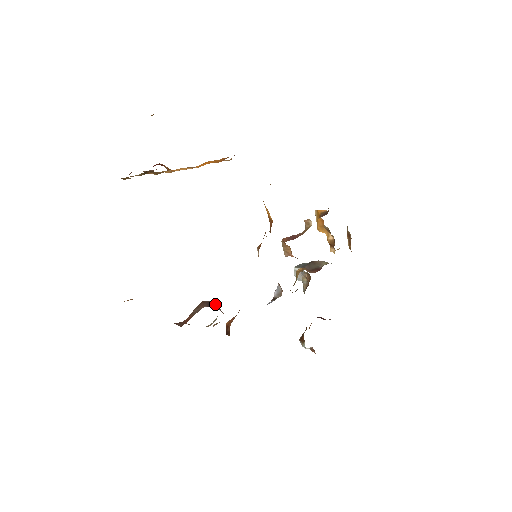
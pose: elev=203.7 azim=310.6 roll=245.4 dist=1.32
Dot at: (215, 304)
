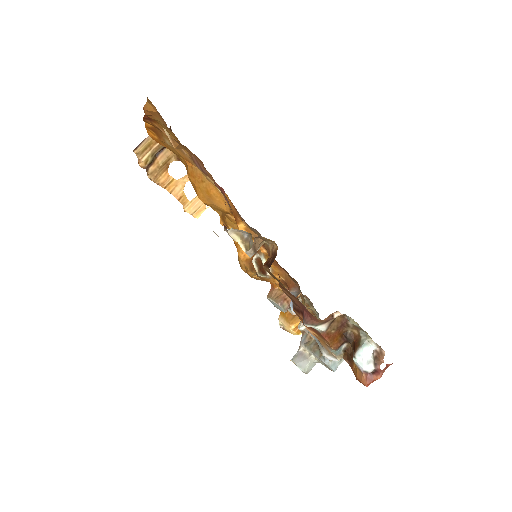
Dot at: (243, 238)
